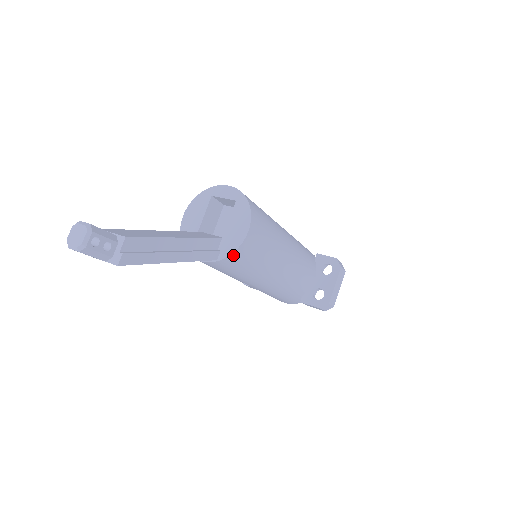
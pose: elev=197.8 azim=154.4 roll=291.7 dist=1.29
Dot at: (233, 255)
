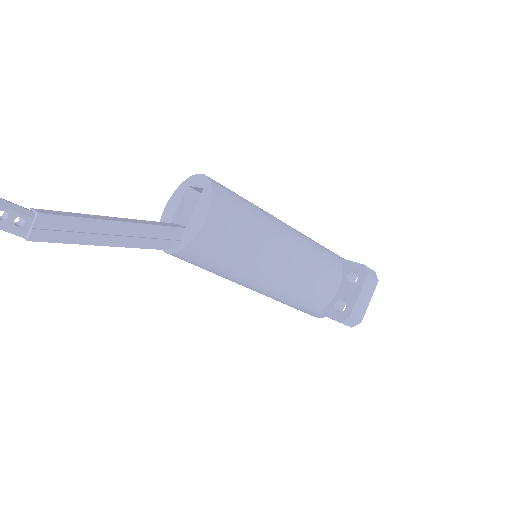
Dot at: (192, 245)
